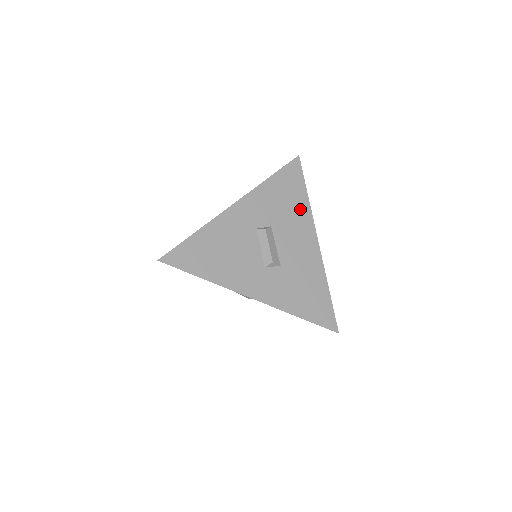
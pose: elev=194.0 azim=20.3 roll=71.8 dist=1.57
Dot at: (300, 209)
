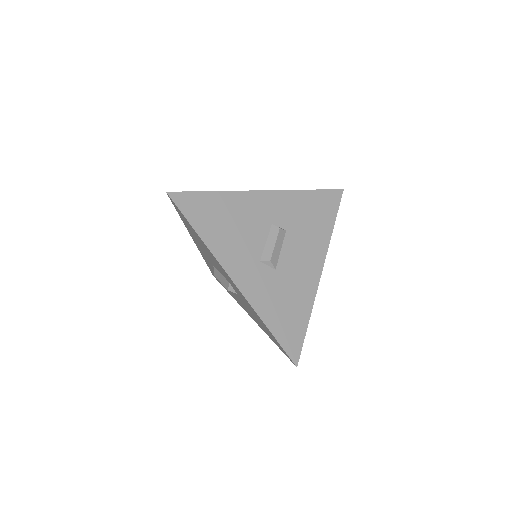
Dot at: (320, 233)
